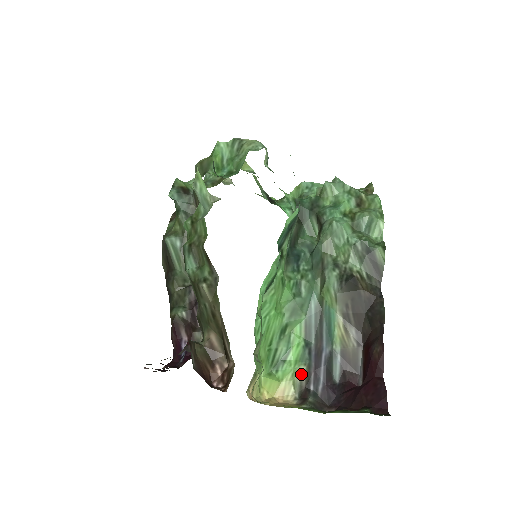
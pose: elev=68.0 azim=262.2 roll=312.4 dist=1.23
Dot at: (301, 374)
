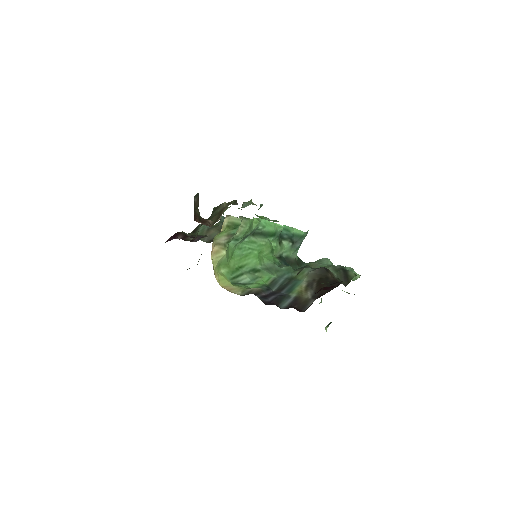
Dot at: (254, 289)
